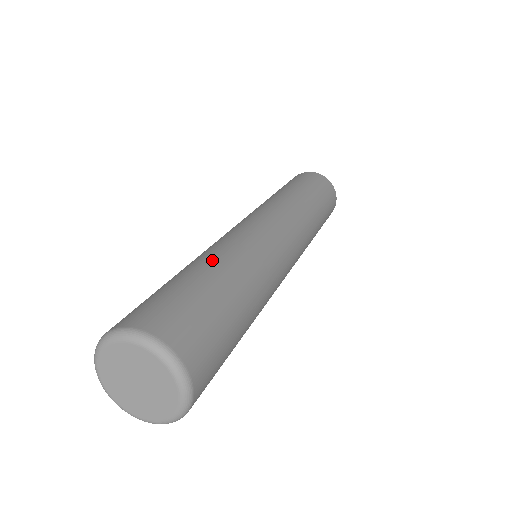
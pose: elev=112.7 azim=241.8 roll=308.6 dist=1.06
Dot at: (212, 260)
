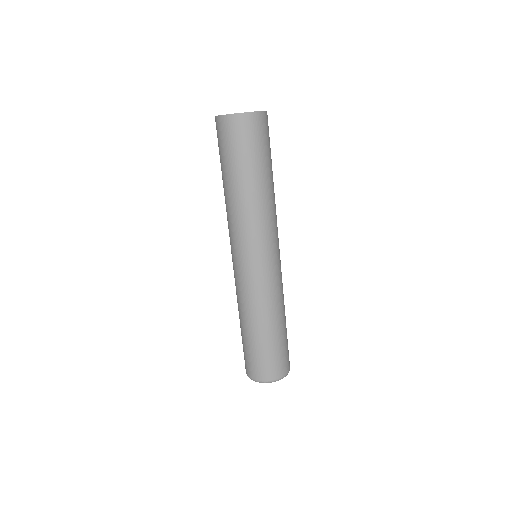
Dot at: (255, 322)
